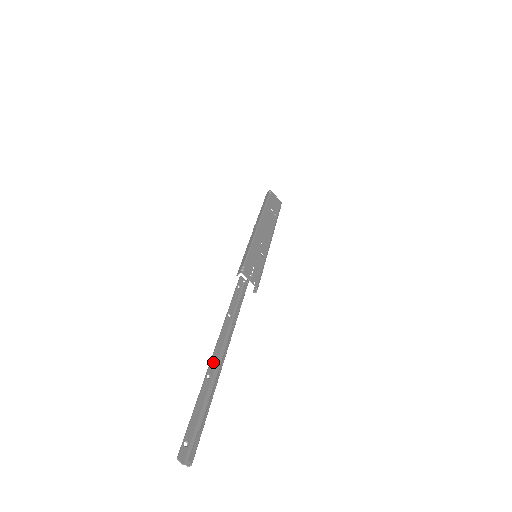
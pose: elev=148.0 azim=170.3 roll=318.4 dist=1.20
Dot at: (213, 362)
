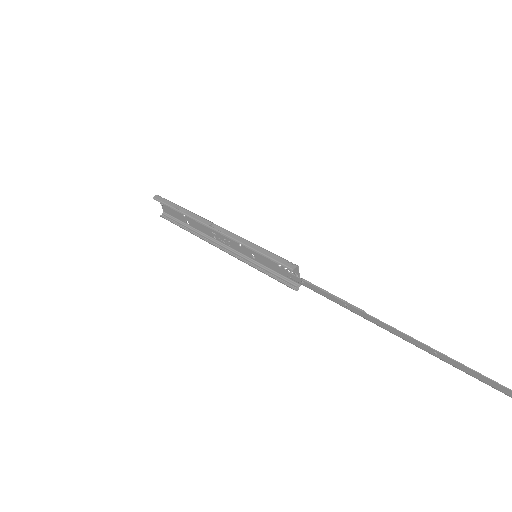
Dot at: (416, 341)
